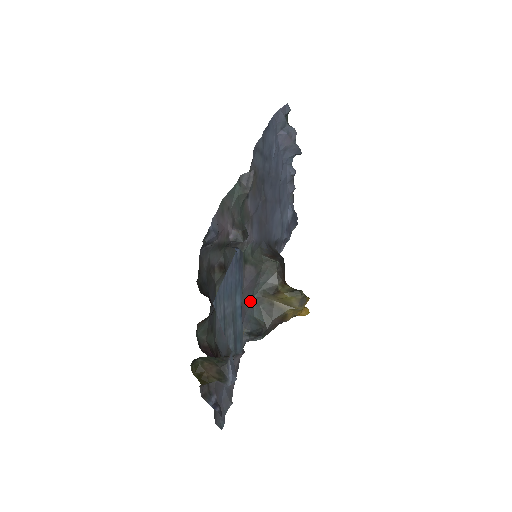
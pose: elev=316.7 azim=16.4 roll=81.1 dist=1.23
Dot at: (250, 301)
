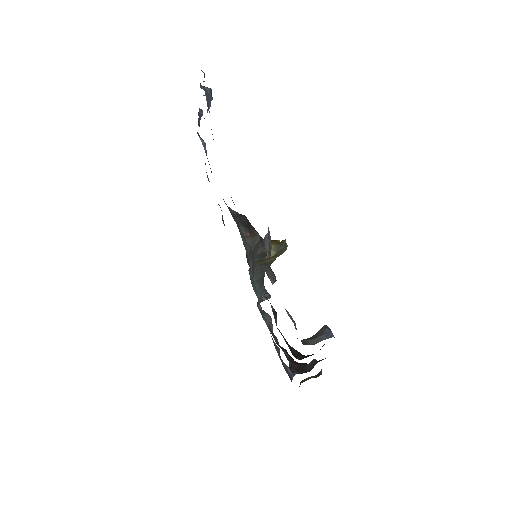
Dot at: occluded
